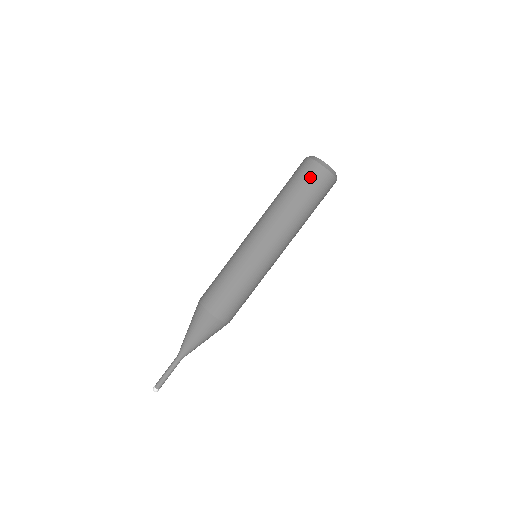
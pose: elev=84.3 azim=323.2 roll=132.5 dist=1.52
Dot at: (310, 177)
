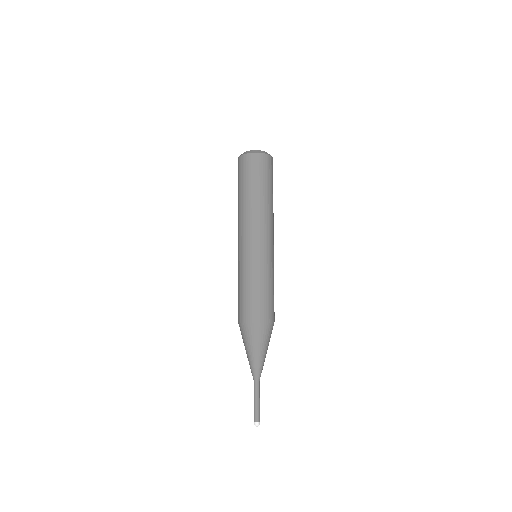
Dot at: (239, 170)
